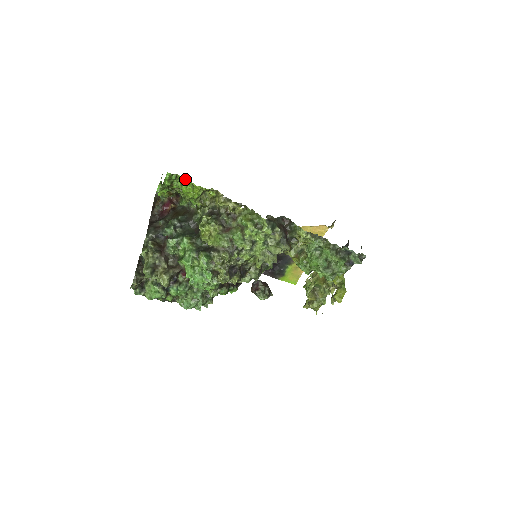
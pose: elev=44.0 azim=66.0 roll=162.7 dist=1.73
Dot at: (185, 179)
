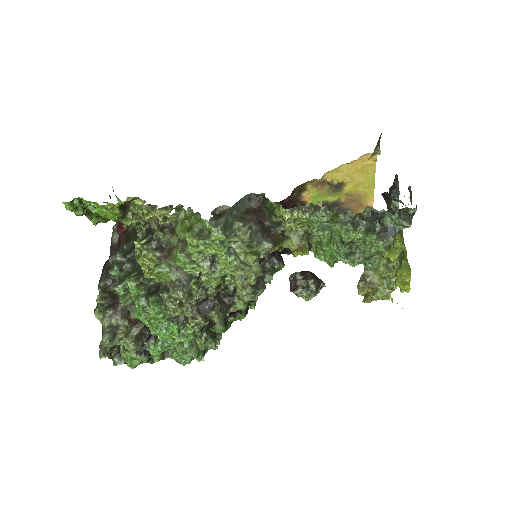
Dot at: occluded
